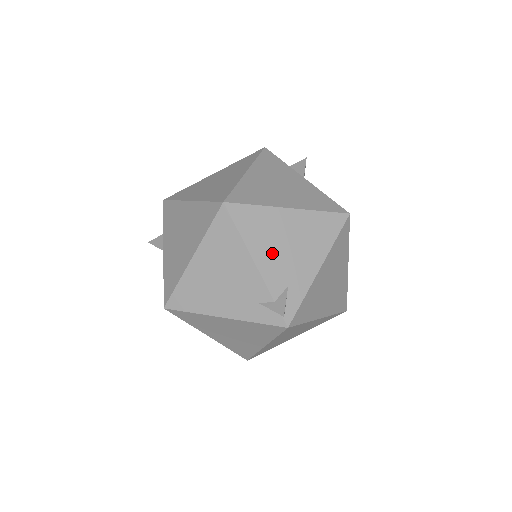
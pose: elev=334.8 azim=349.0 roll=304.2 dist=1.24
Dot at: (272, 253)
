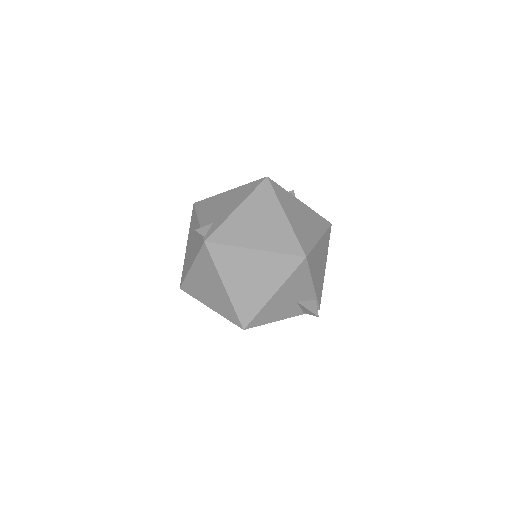
Dot at: (210, 212)
